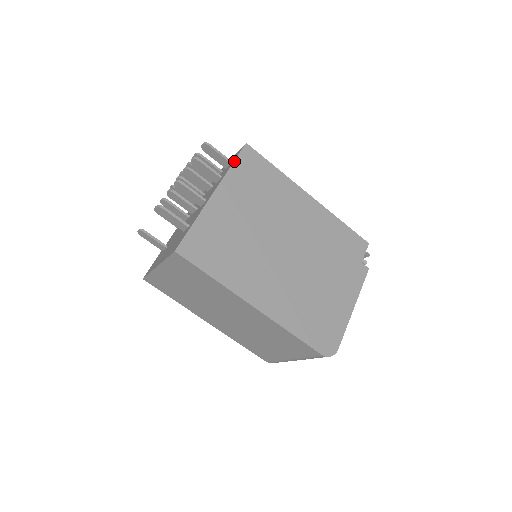
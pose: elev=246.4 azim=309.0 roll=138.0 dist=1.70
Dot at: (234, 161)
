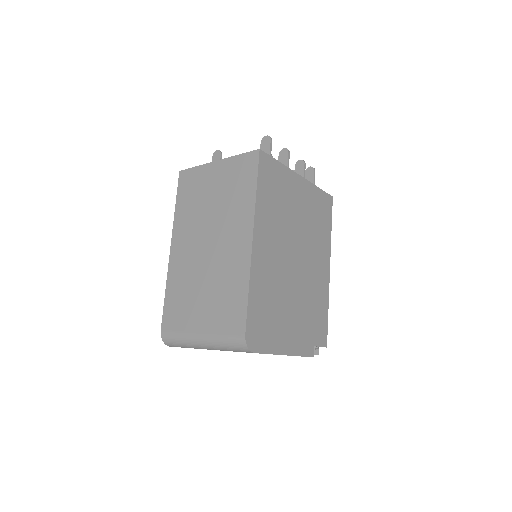
Dot at: (321, 189)
